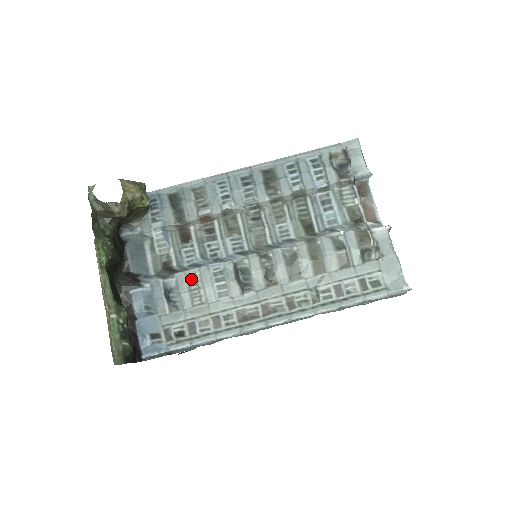
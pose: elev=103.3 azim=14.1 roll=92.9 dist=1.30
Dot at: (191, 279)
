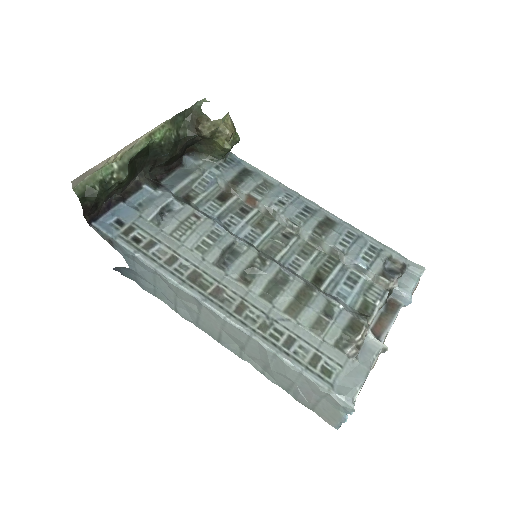
Dot at: (193, 218)
